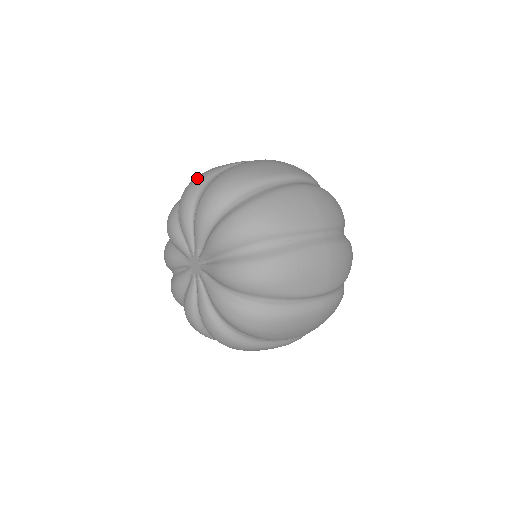
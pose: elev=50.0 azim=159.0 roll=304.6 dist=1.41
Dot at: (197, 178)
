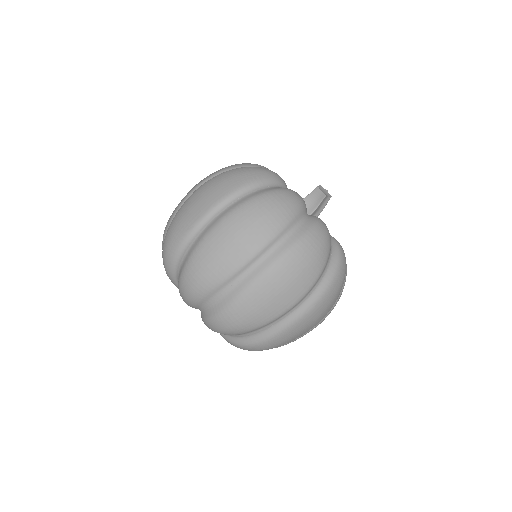
Dot at: (167, 252)
